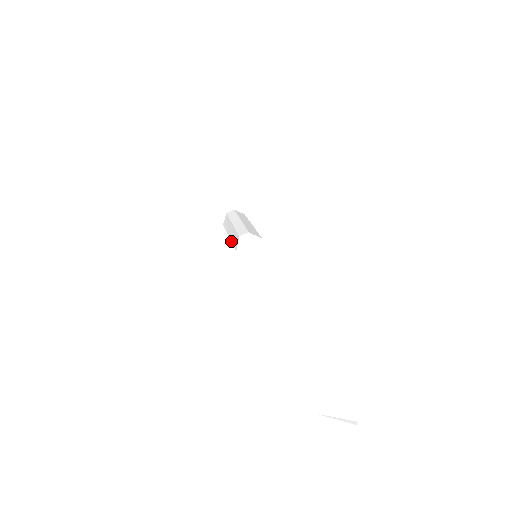
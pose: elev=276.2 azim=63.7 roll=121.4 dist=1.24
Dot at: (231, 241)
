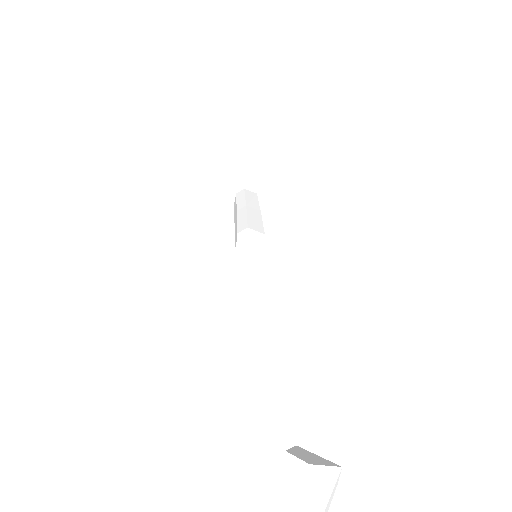
Dot at: occluded
